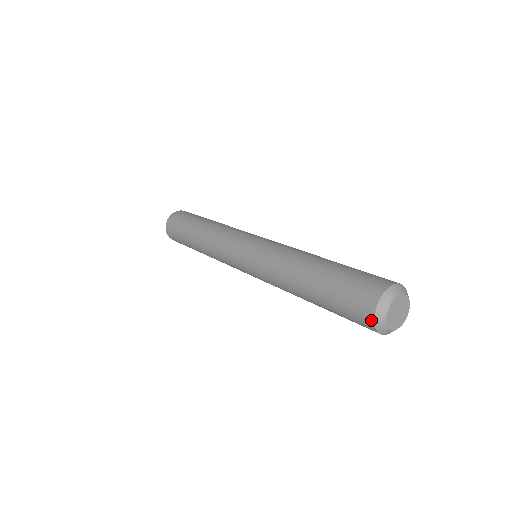
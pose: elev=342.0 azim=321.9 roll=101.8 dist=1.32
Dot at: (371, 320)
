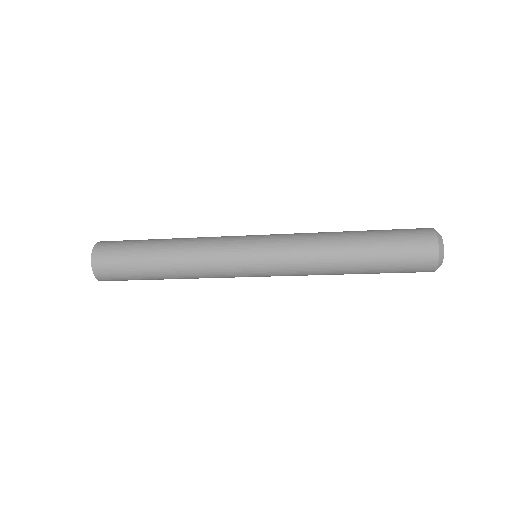
Dot at: (435, 245)
